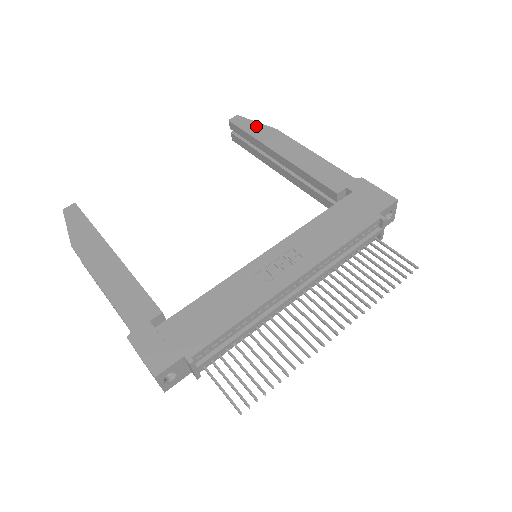
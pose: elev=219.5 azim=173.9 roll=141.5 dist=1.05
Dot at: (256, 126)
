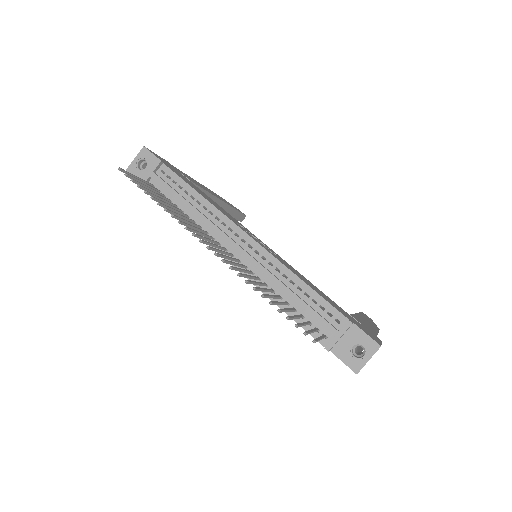
Dot at: (371, 321)
